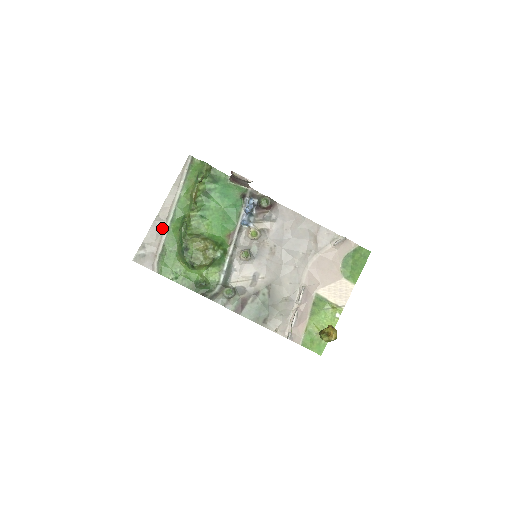
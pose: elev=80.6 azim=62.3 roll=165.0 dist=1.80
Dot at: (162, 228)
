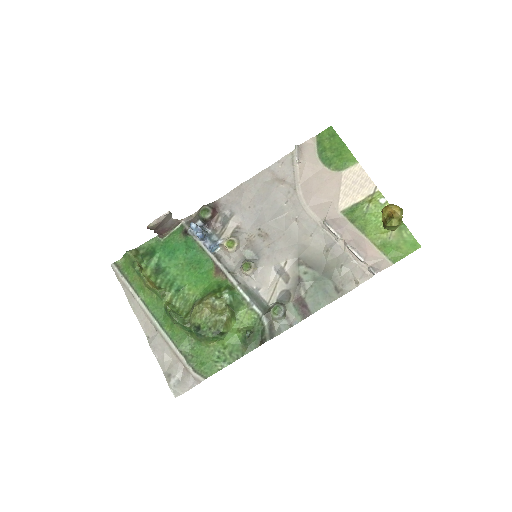
Dot at: (163, 342)
